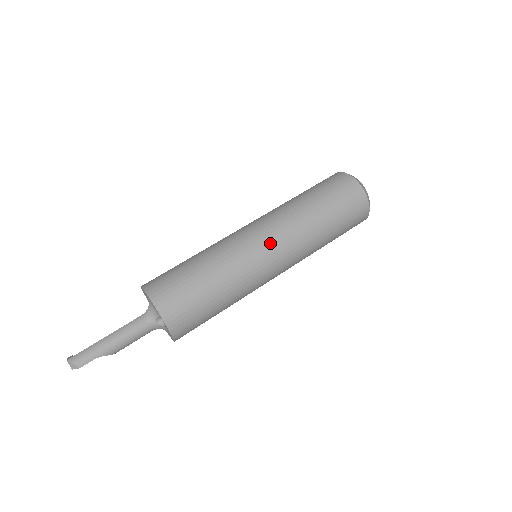
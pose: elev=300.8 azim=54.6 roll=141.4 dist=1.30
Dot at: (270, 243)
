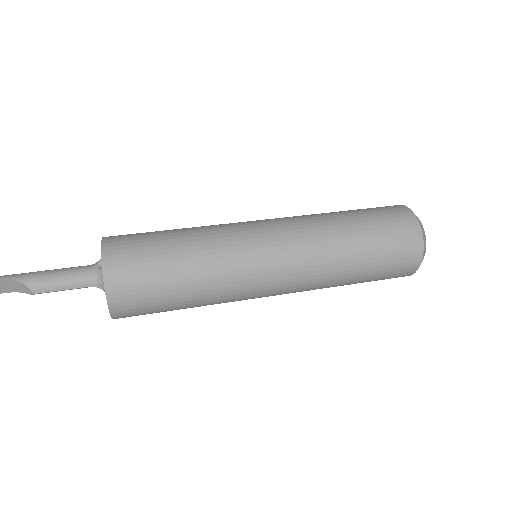
Dot at: (267, 221)
